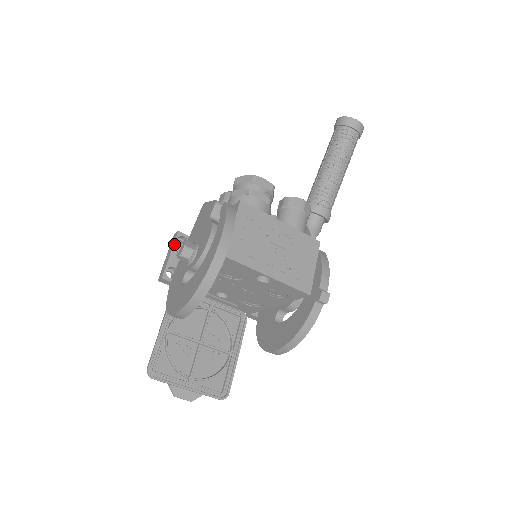
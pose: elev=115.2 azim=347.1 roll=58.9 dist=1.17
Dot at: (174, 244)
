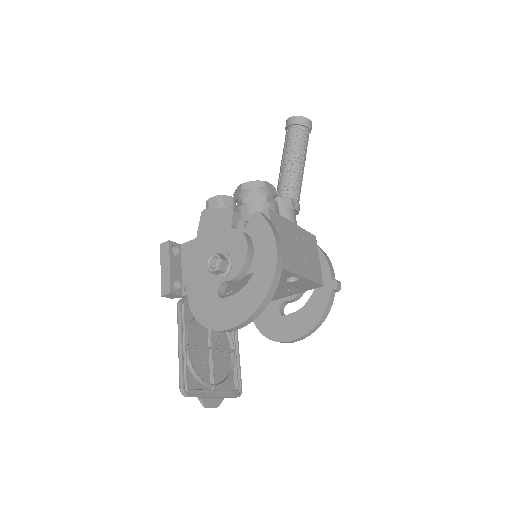
Dot at: (170, 255)
